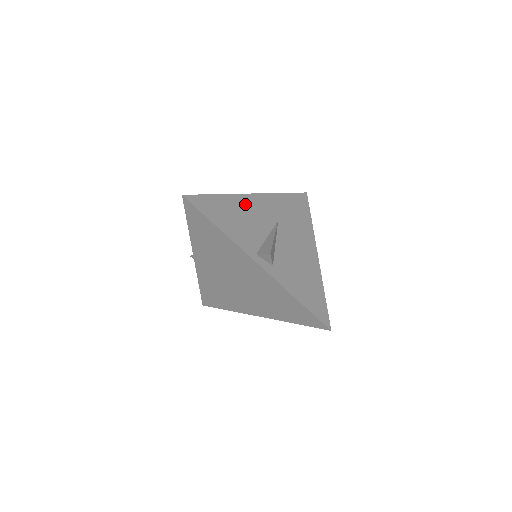
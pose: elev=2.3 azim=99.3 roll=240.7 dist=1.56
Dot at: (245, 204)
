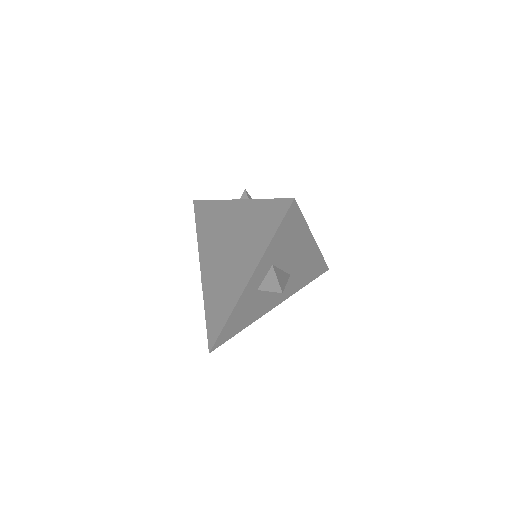
Dot at: occluded
